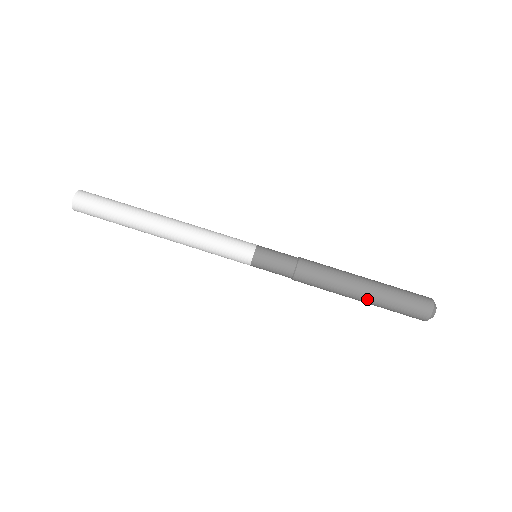
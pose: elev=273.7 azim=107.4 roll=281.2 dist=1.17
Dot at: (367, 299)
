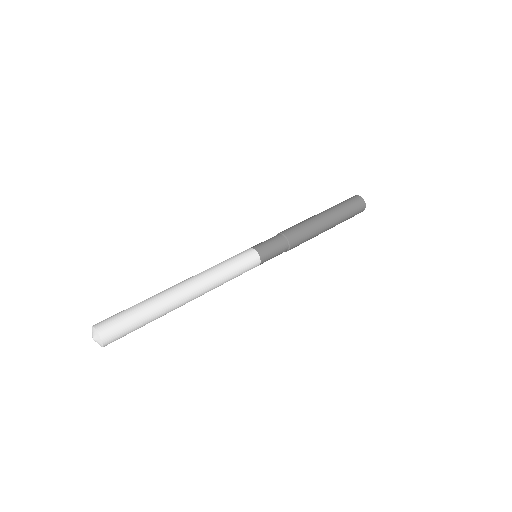
Dot at: (333, 225)
